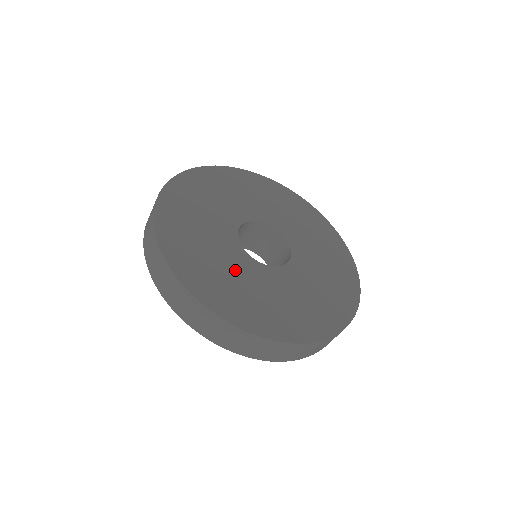
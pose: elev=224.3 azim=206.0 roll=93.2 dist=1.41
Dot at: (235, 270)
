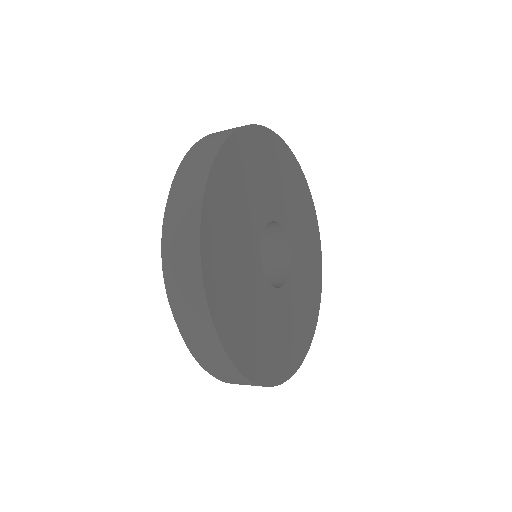
Dot at: (245, 273)
